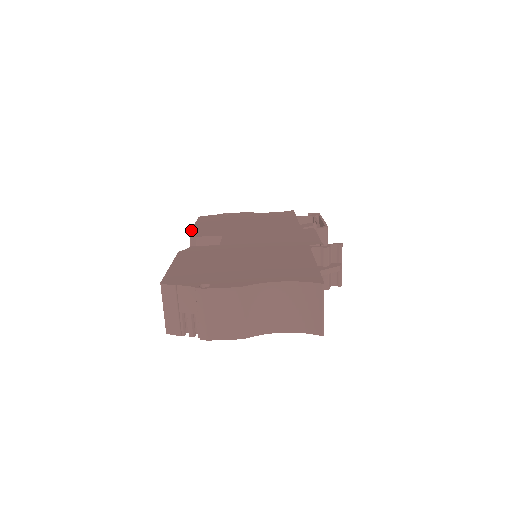
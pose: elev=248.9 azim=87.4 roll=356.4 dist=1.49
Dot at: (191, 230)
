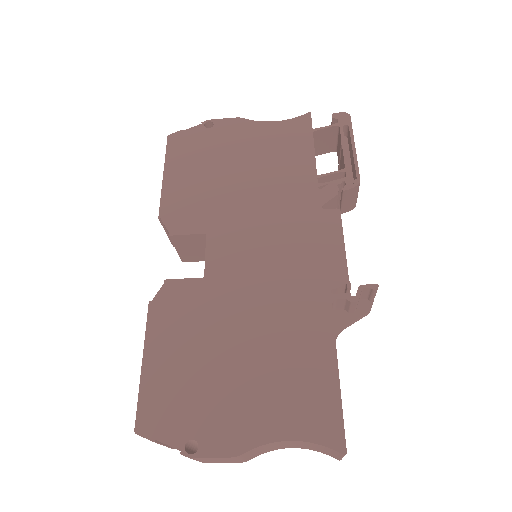
Dot at: (160, 204)
